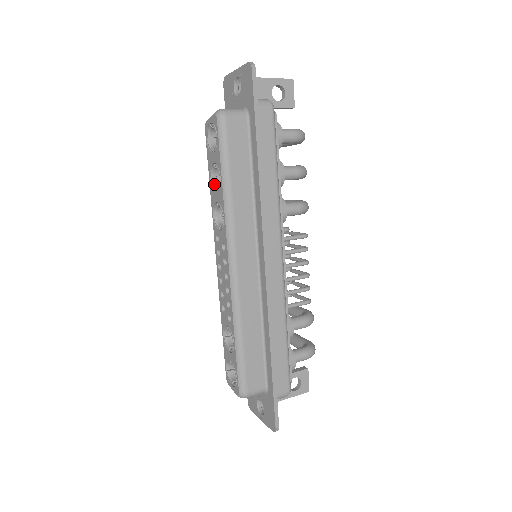
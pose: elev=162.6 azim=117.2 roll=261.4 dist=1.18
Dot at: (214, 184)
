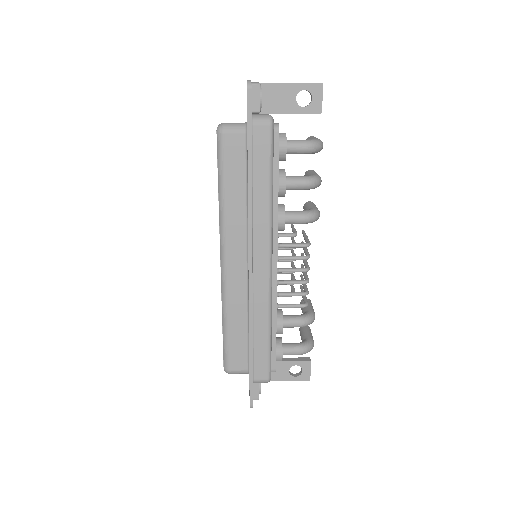
Dot at: occluded
